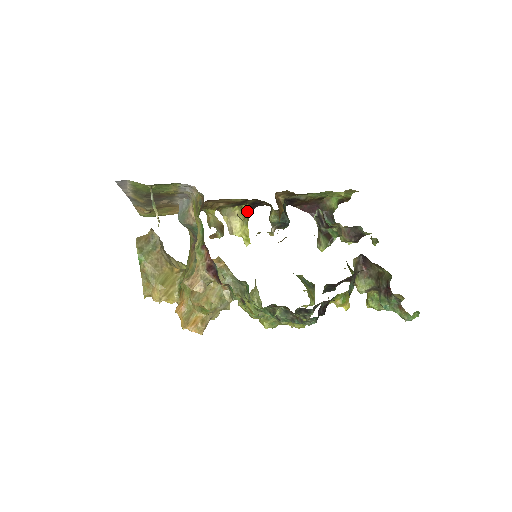
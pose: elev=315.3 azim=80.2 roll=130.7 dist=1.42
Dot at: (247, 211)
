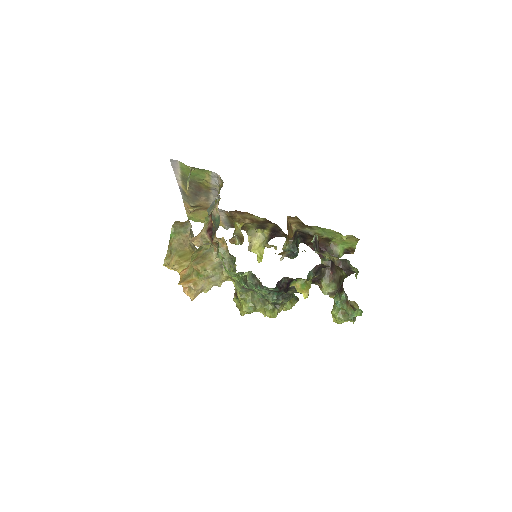
Dot at: (267, 236)
